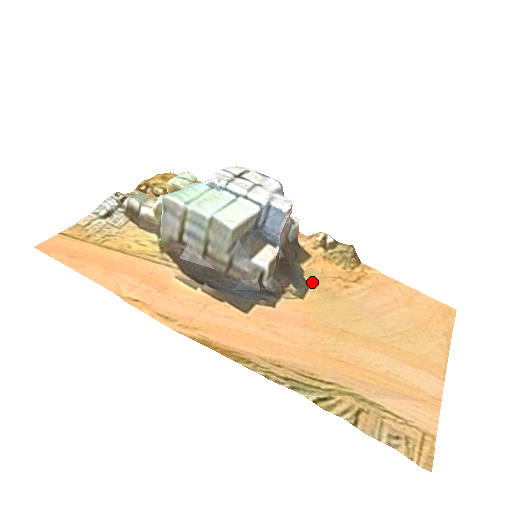
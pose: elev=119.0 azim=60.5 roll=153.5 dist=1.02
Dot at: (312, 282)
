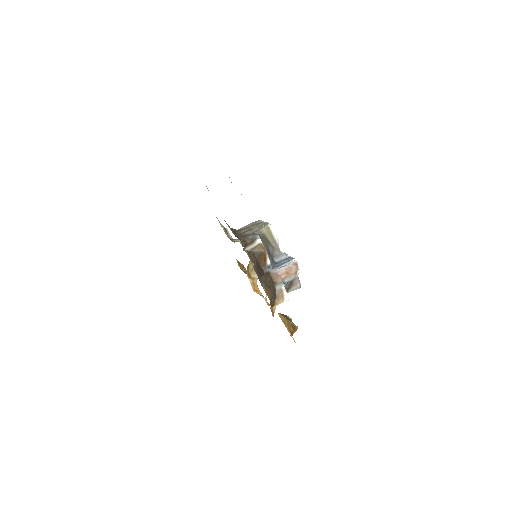
Dot at: occluded
